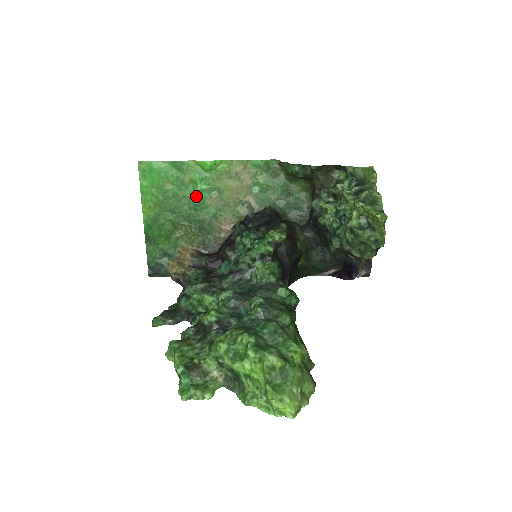
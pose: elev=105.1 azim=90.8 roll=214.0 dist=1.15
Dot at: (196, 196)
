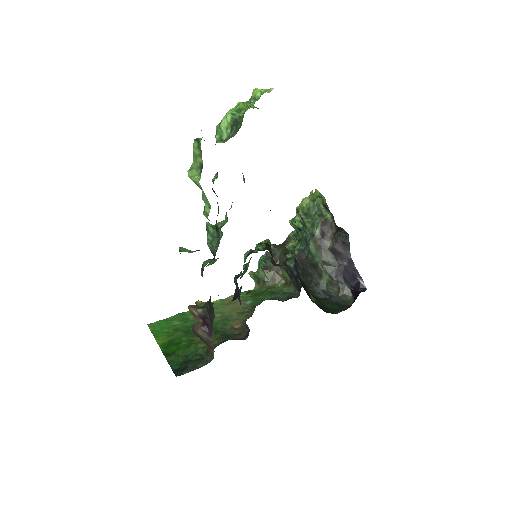
Dot at: occluded
